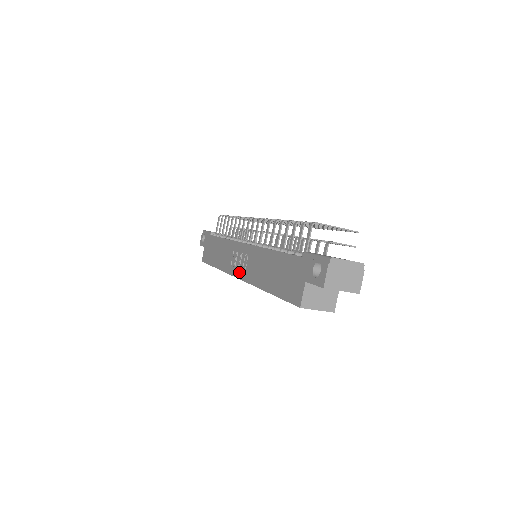
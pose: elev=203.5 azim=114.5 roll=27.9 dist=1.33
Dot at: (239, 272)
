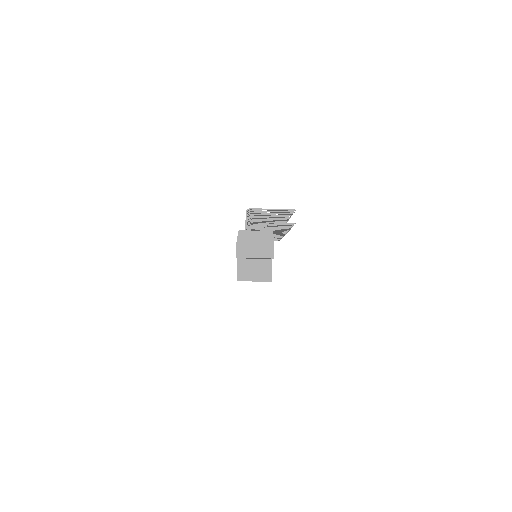
Dot at: occluded
